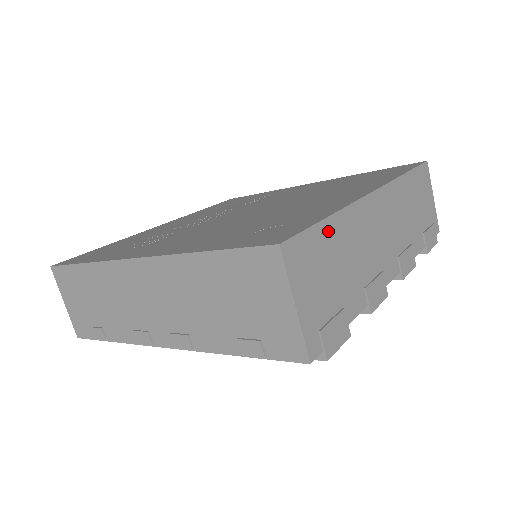
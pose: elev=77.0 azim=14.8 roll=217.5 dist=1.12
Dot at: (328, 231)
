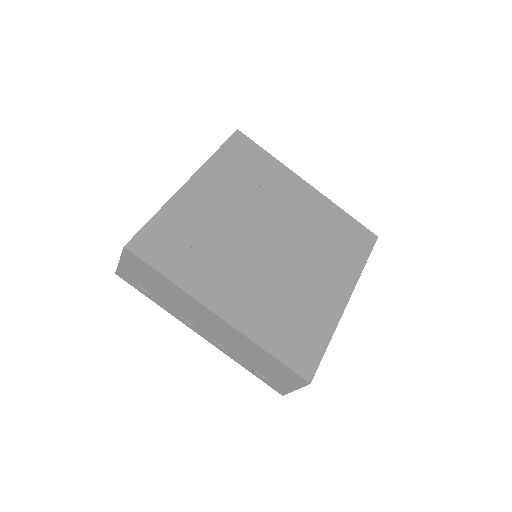
Dot at: occluded
